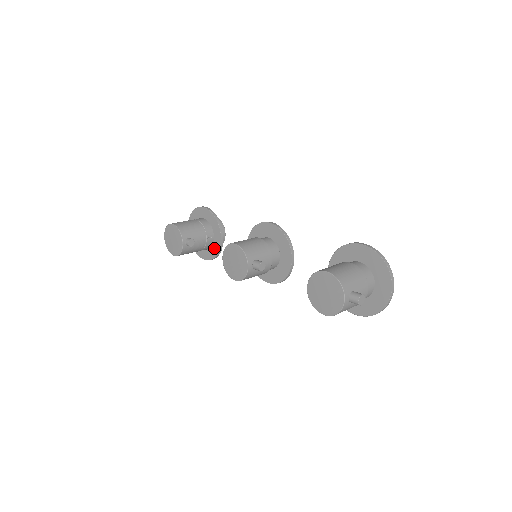
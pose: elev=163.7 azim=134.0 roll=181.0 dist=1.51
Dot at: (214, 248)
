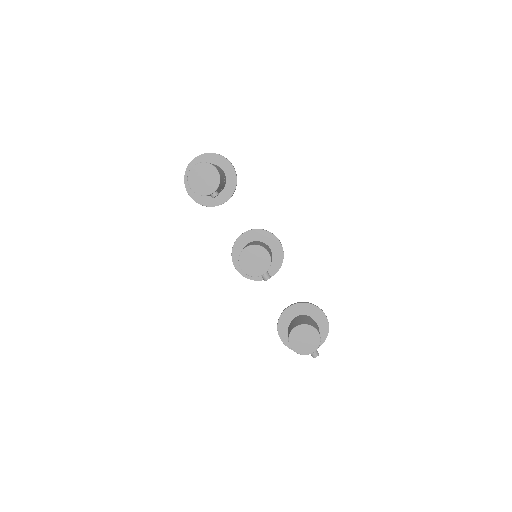
Dot at: (210, 200)
